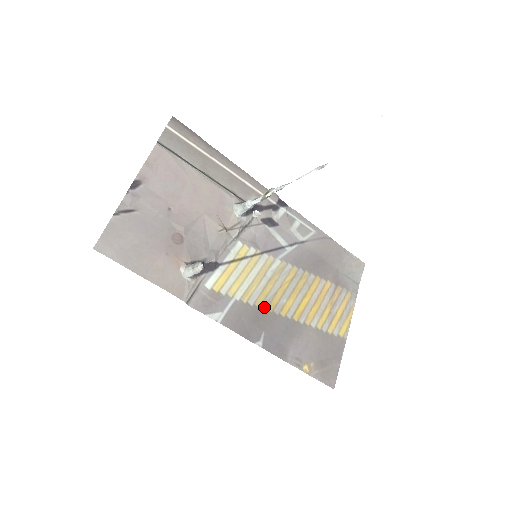
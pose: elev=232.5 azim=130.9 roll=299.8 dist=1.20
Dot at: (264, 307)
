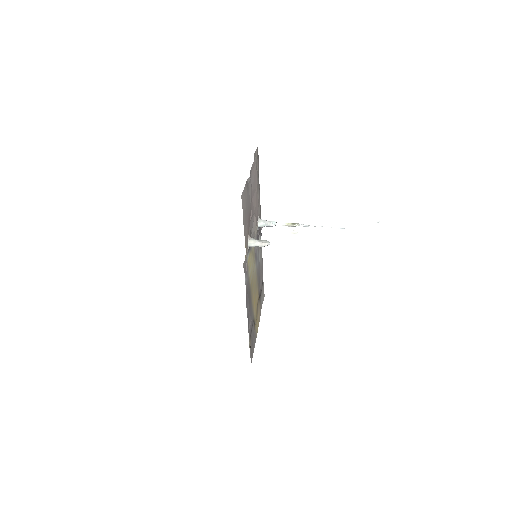
Dot at: occluded
